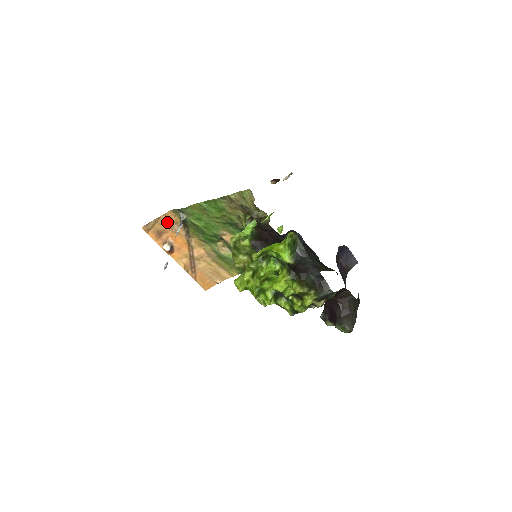
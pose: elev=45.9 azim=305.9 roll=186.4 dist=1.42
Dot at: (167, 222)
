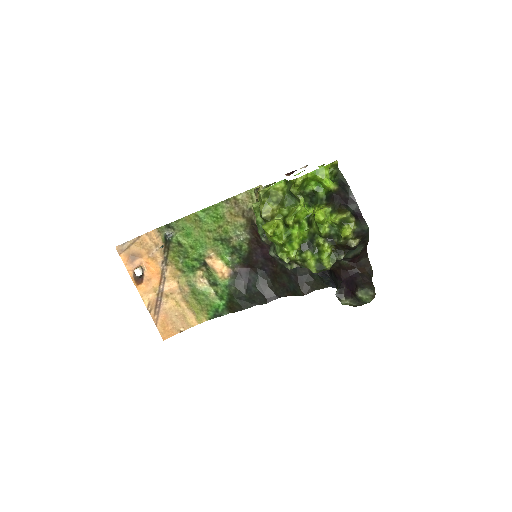
Dot at: (146, 243)
